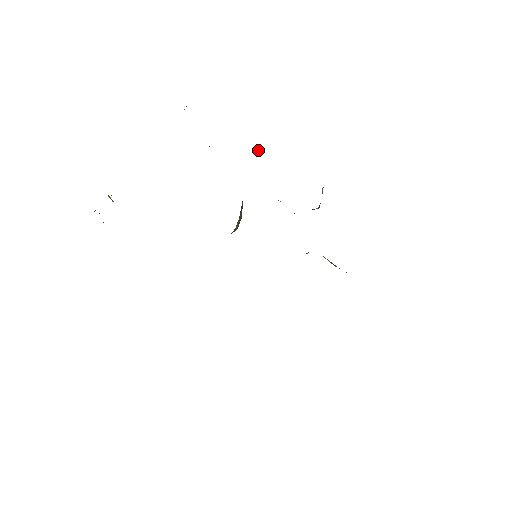
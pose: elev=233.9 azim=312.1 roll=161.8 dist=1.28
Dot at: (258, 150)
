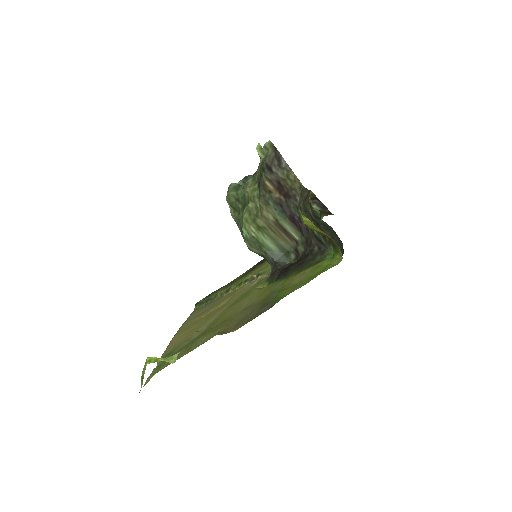
Dot at: (283, 161)
